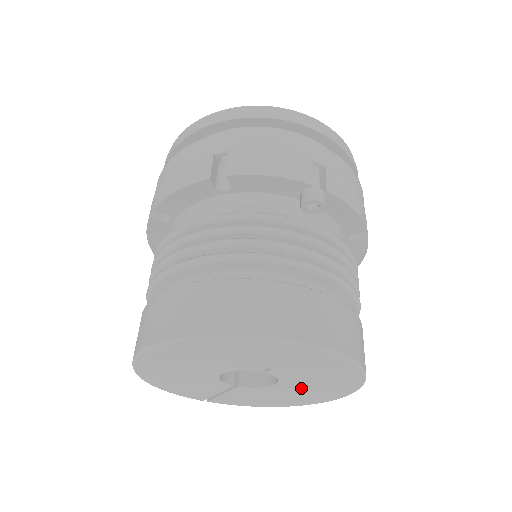
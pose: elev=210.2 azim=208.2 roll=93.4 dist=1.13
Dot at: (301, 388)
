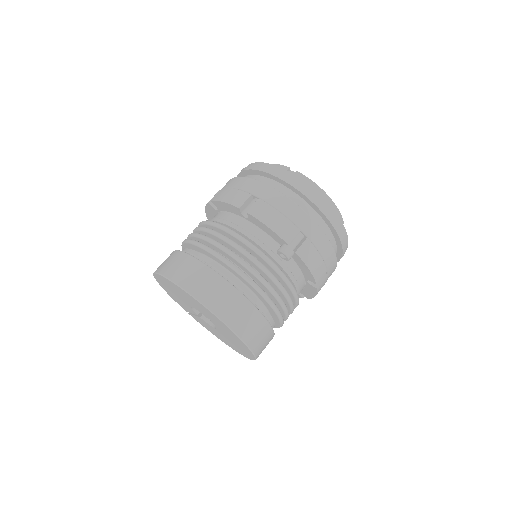
Dot at: (228, 339)
